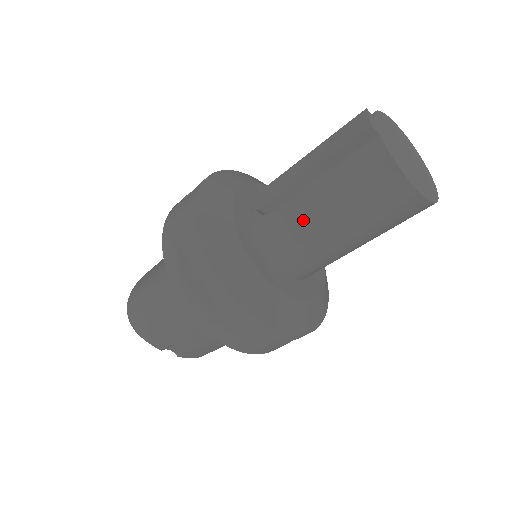
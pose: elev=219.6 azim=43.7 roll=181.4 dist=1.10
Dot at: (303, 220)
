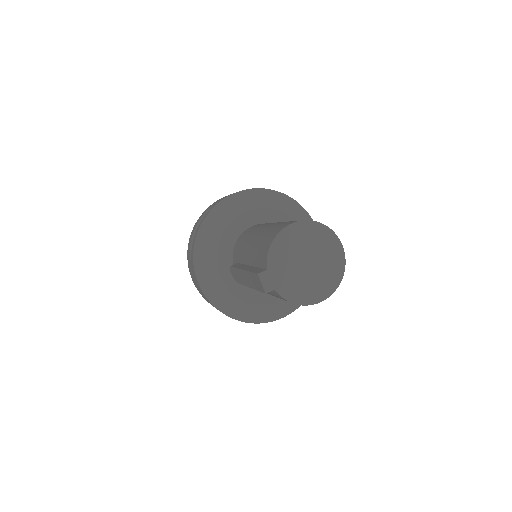
Dot at: occluded
